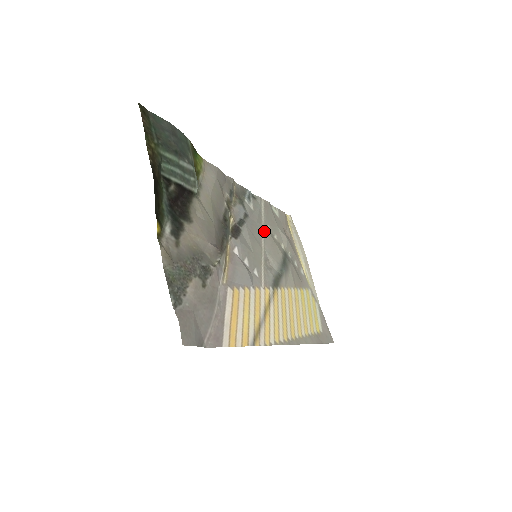
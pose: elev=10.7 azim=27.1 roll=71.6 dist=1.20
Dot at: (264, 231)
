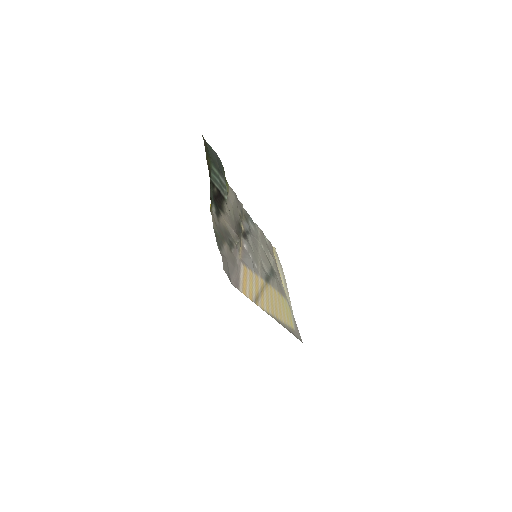
Dot at: (260, 246)
